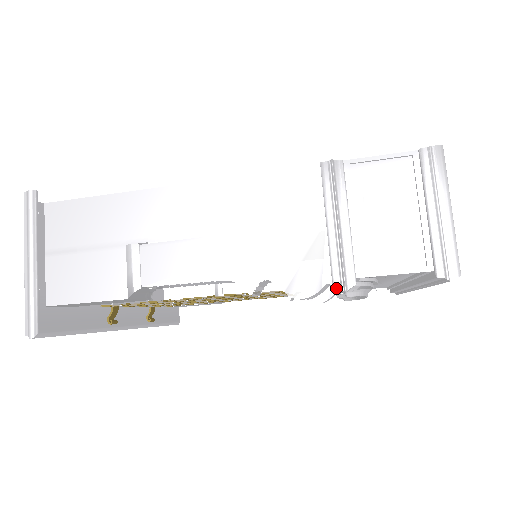
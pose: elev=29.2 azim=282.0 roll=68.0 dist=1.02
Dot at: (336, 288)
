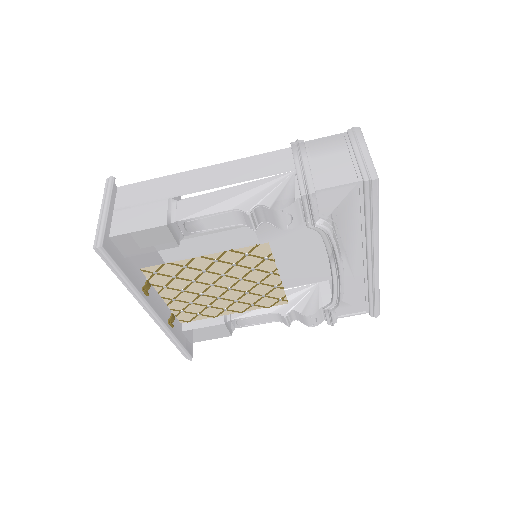
Dot at: (303, 195)
